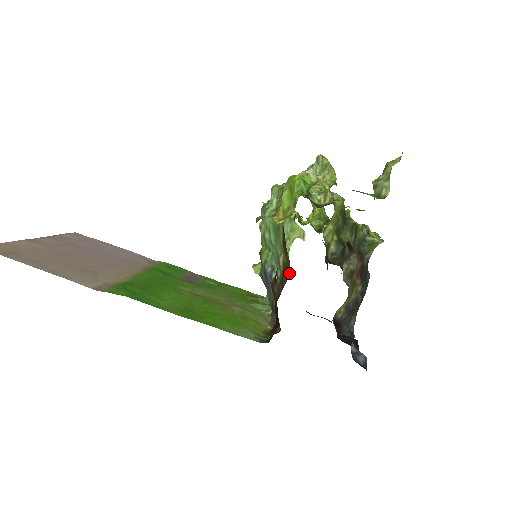
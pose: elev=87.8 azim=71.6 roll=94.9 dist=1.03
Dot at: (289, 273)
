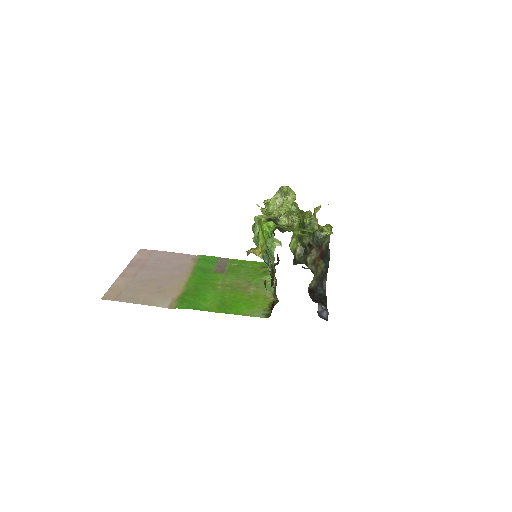
Dot at: (274, 274)
